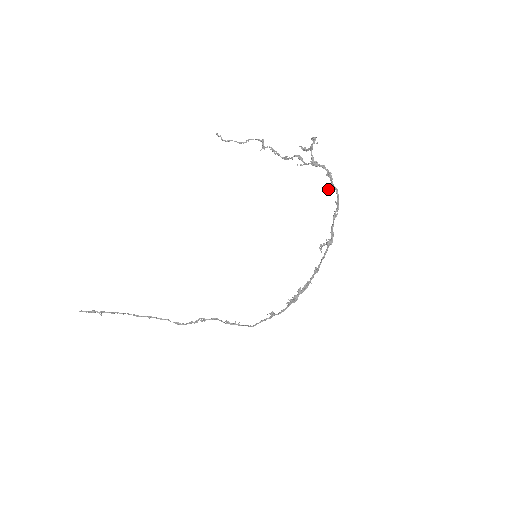
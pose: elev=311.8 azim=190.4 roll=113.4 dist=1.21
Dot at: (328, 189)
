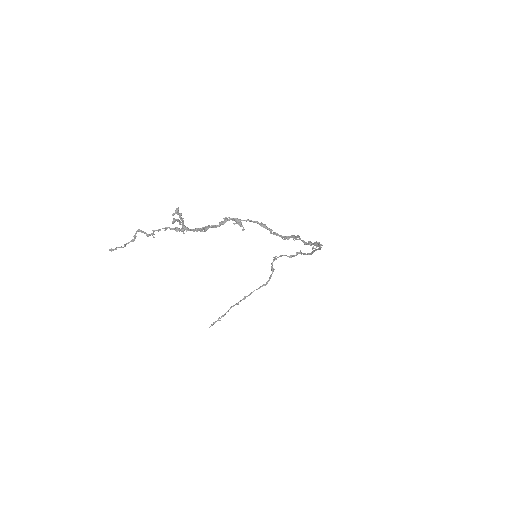
Dot at: occluded
